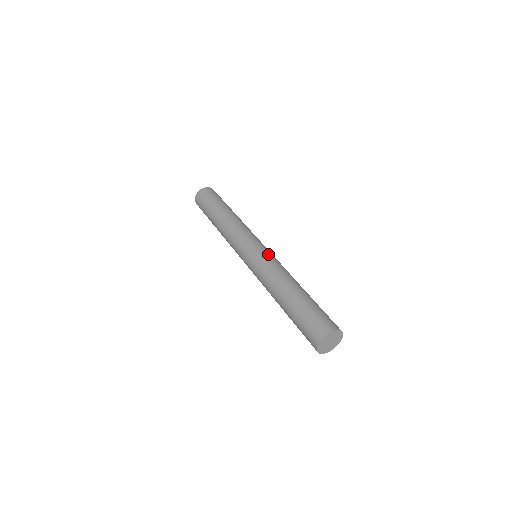
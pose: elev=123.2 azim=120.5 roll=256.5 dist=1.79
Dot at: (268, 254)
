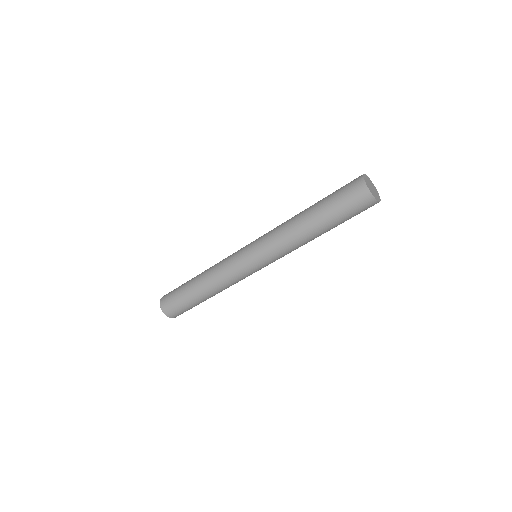
Dot at: occluded
